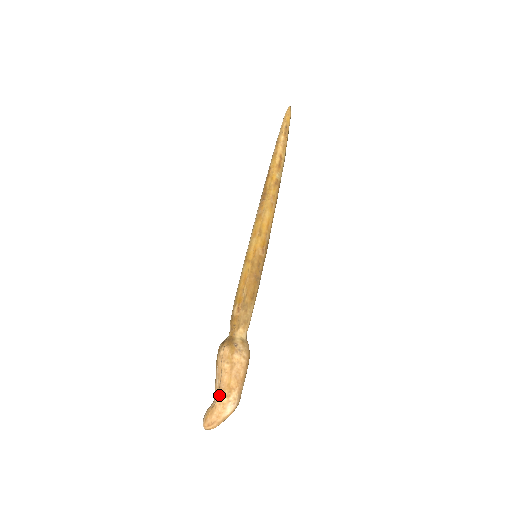
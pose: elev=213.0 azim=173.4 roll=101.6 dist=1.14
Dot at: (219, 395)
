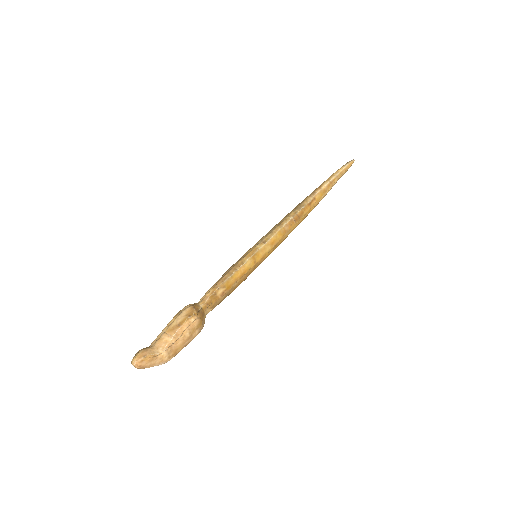
Dot at: (166, 352)
